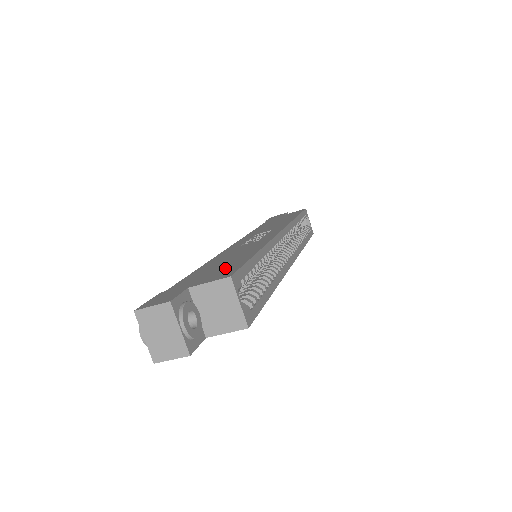
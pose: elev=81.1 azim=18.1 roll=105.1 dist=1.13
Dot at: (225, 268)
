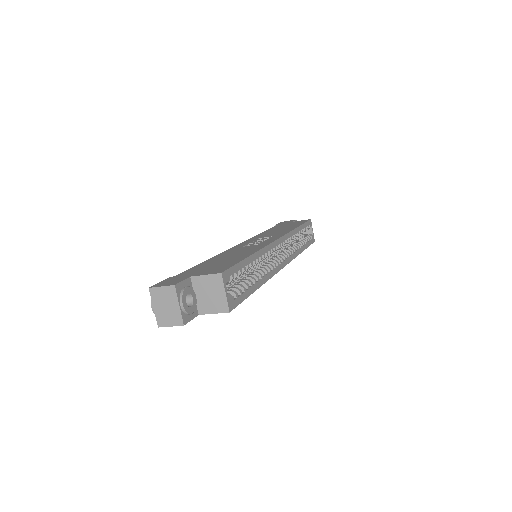
Dot at: (221, 265)
